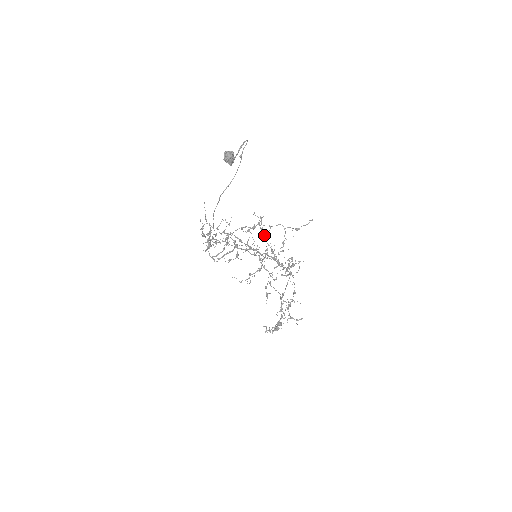
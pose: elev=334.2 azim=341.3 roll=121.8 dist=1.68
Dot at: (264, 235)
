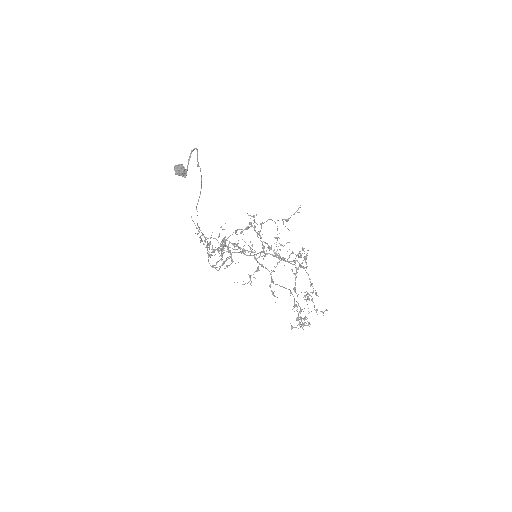
Dot at: (258, 233)
